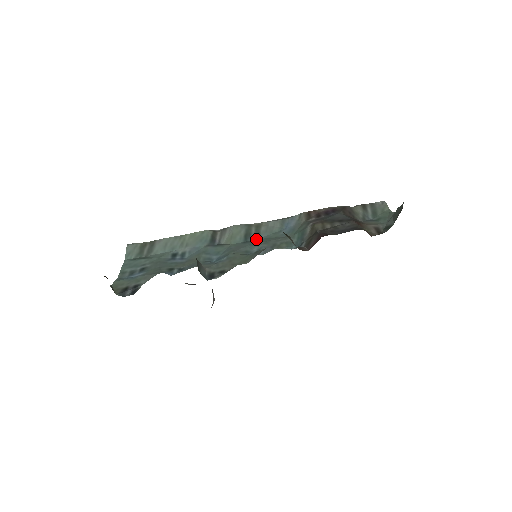
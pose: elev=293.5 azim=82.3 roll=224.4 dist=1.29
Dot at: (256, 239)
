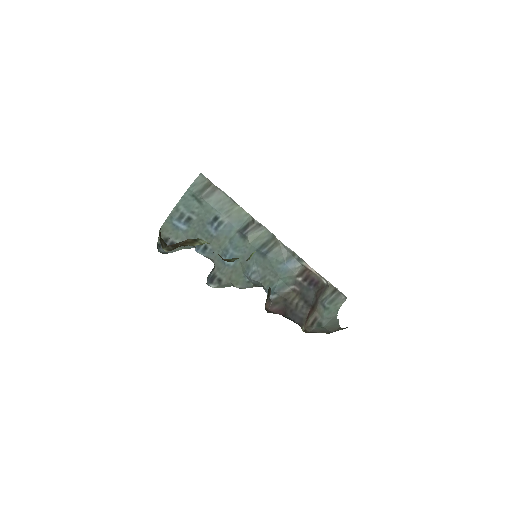
Dot at: (265, 254)
